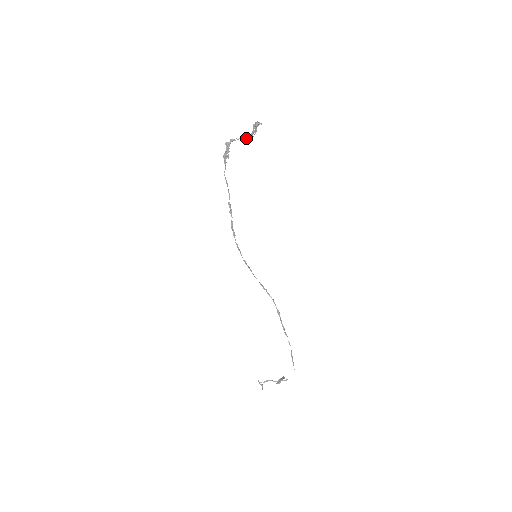
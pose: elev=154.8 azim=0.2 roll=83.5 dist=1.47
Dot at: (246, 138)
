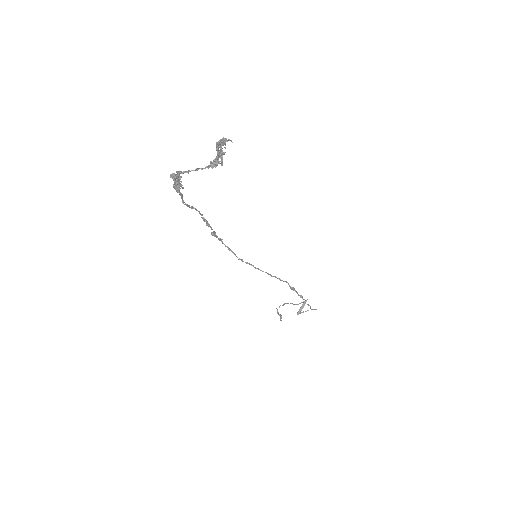
Dot at: occluded
